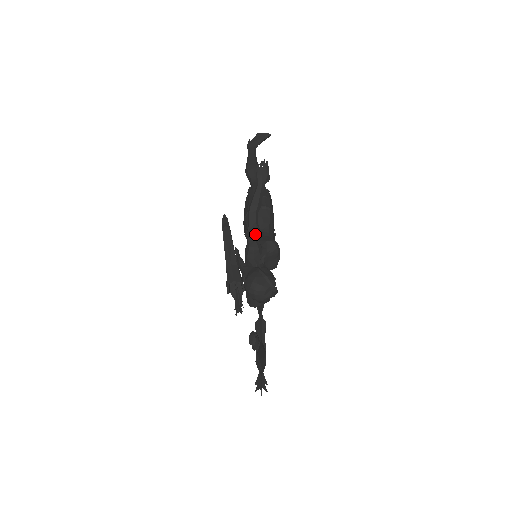
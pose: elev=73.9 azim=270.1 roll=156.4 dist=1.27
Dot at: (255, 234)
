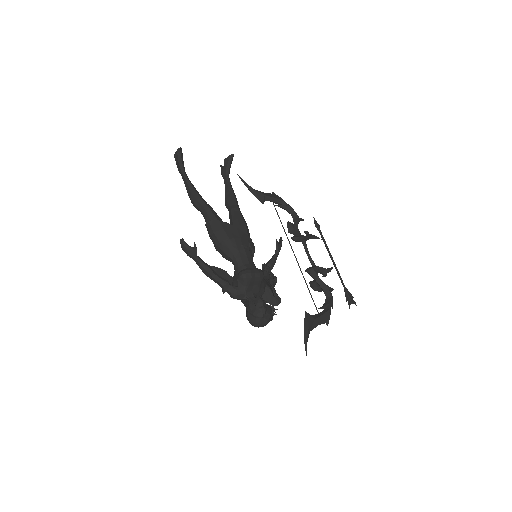
Dot at: (225, 291)
